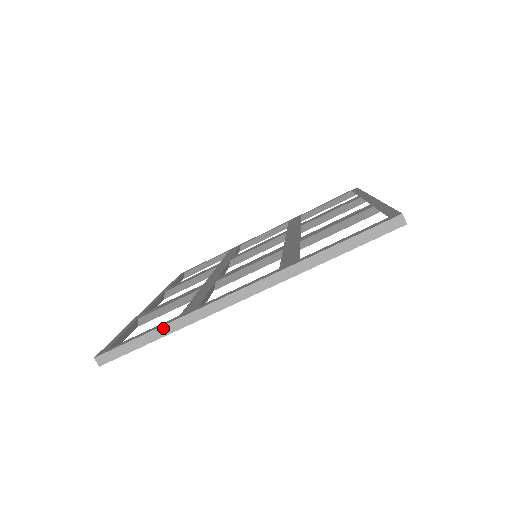
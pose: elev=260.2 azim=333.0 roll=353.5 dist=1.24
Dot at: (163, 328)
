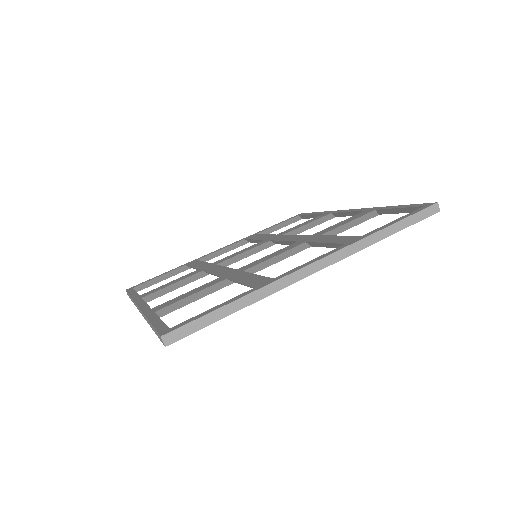
Dot at: (243, 299)
